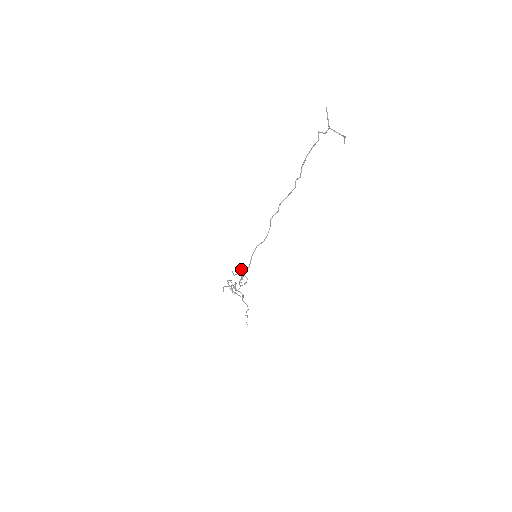
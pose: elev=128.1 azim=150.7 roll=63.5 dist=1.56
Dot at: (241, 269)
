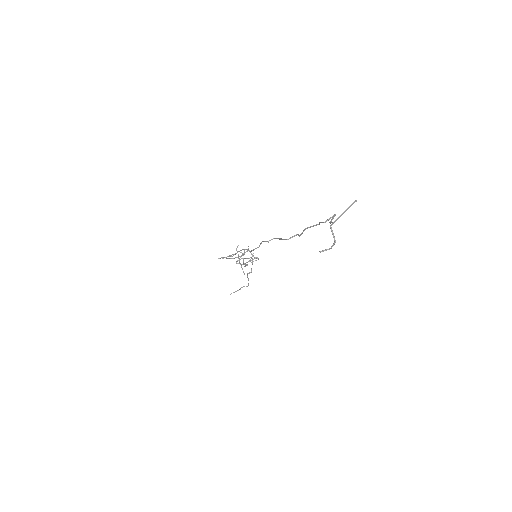
Dot at: occluded
